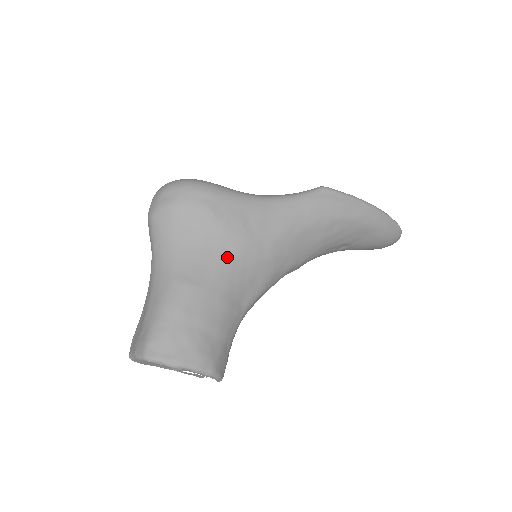
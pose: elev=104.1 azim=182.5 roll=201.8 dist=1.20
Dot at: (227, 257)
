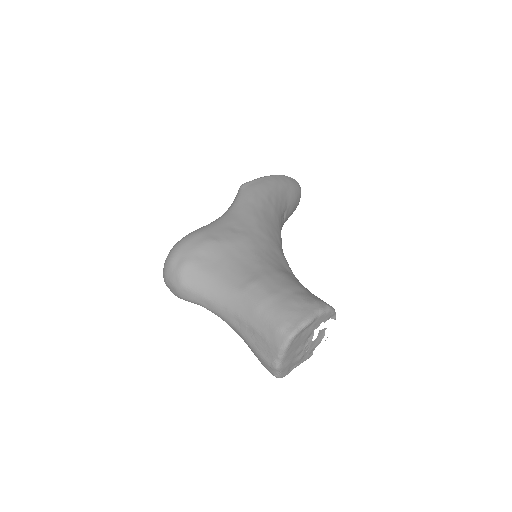
Dot at: (250, 253)
